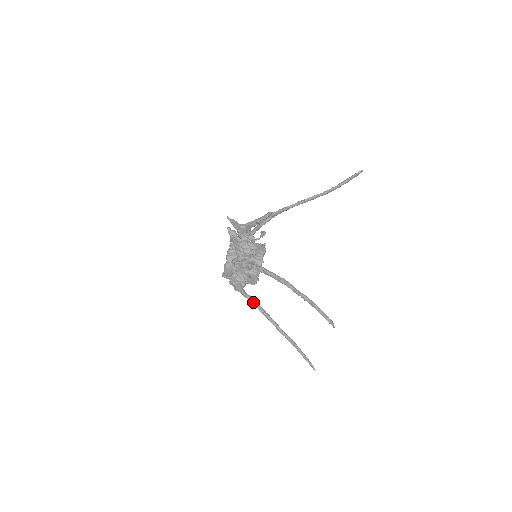
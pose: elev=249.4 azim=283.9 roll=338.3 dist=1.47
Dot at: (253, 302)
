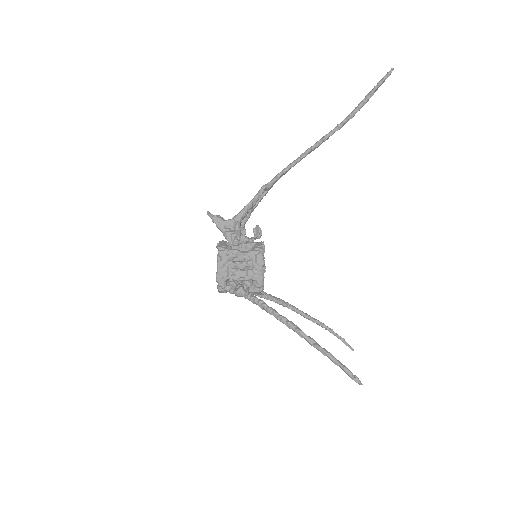
Dot at: (266, 298)
